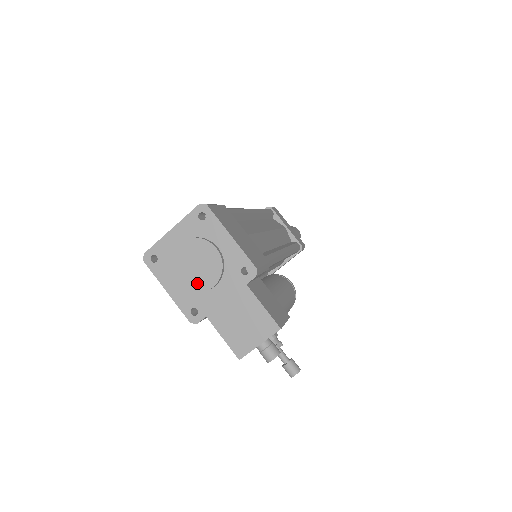
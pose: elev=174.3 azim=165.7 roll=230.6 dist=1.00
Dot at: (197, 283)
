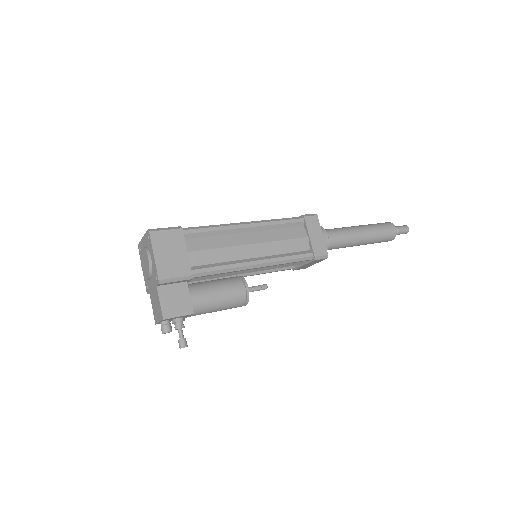
Dot at: (145, 273)
